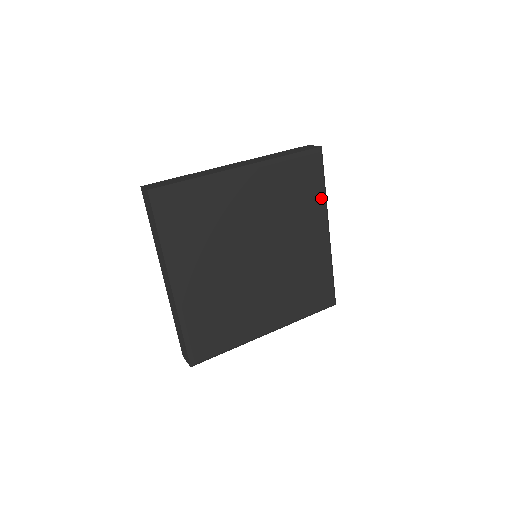
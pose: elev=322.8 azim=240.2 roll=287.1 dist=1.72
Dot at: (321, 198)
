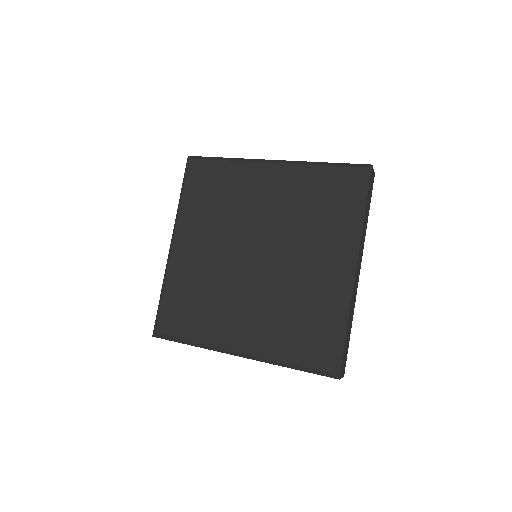
Dot at: (351, 220)
